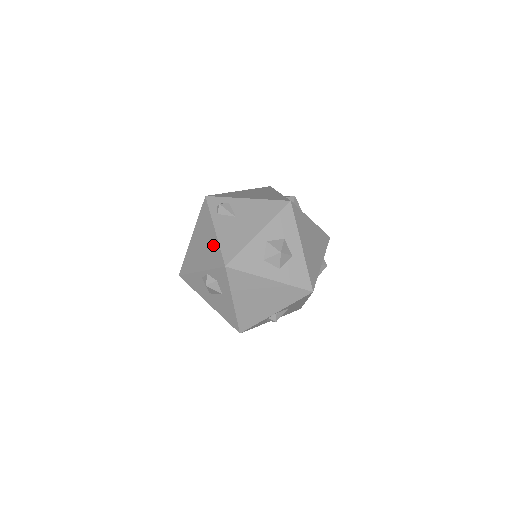
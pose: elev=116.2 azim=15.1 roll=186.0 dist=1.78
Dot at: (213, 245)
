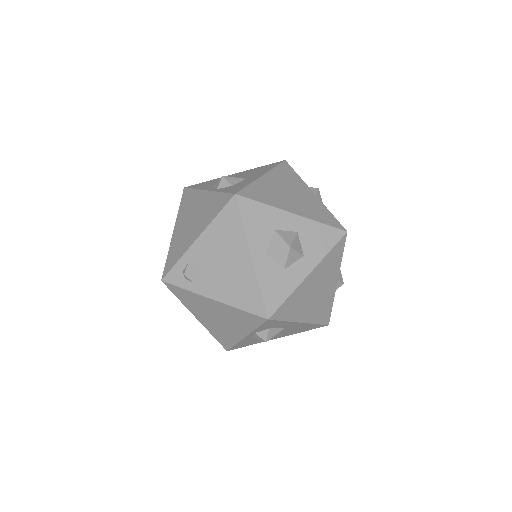
Dot at: (229, 312)
